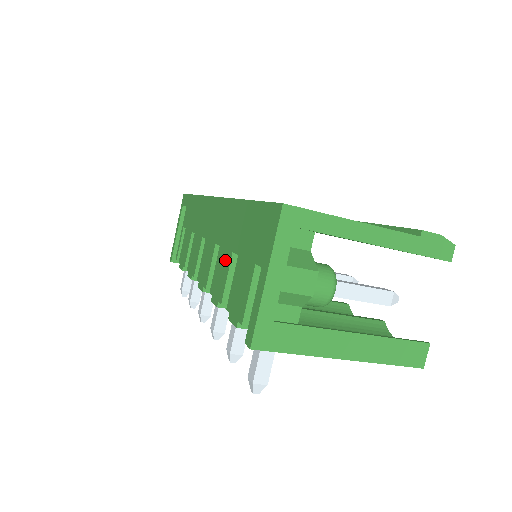
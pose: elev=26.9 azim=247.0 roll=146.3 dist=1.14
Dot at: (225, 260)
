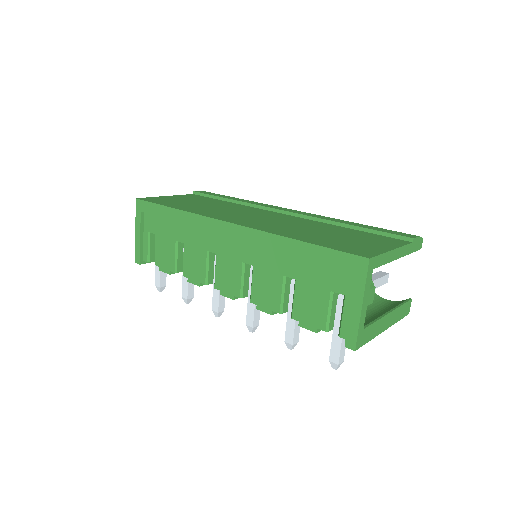
Dot at: (271, 280)
